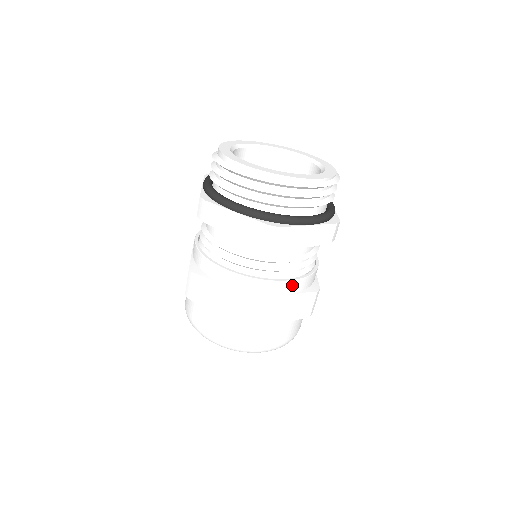
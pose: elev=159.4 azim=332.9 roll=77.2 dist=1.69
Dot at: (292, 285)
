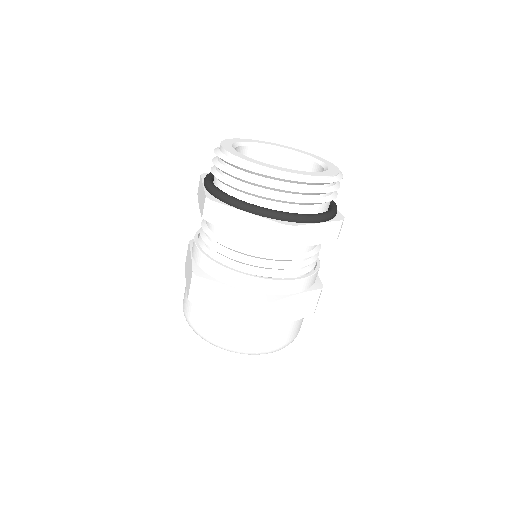
Dot at: (232, 276)
